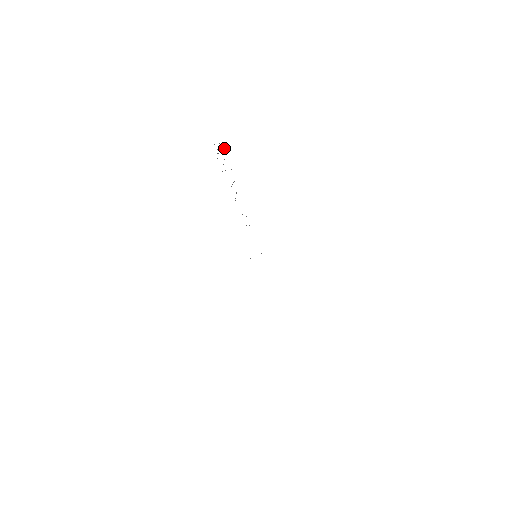
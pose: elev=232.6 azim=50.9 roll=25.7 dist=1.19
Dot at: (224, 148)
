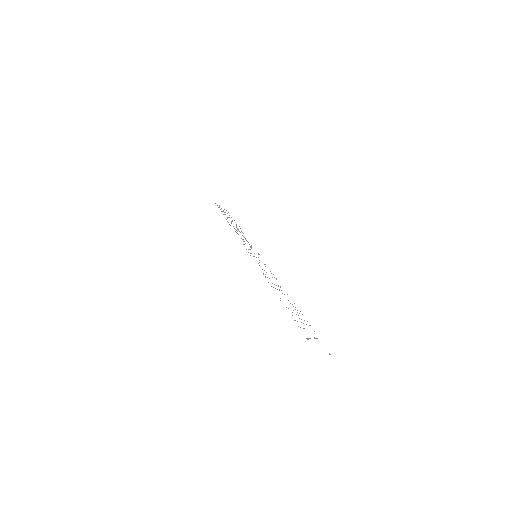
Dot at: occluded
